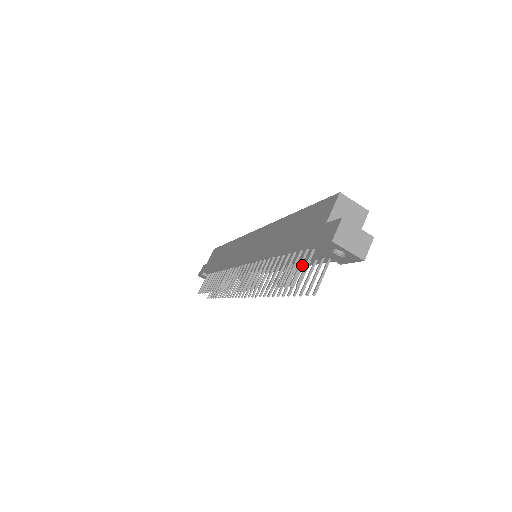
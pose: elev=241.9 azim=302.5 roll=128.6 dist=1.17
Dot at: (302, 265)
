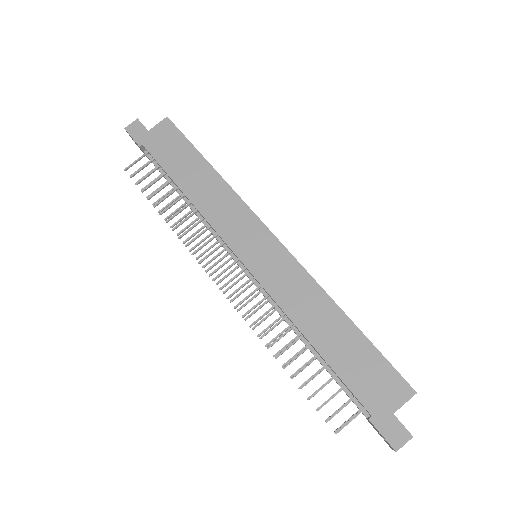
Dot at: occluded
